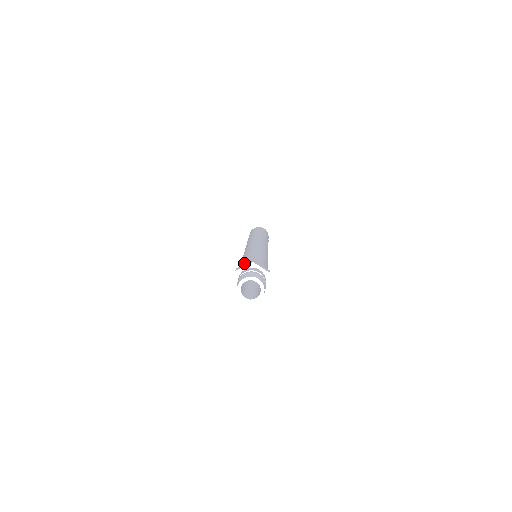
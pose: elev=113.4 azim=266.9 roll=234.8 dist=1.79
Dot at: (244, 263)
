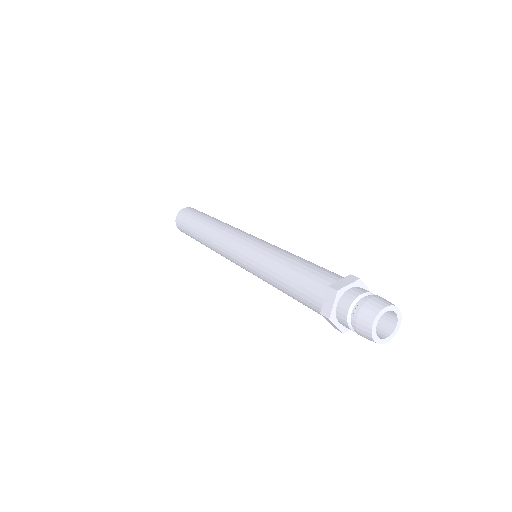
Dot at: (310, 295)
